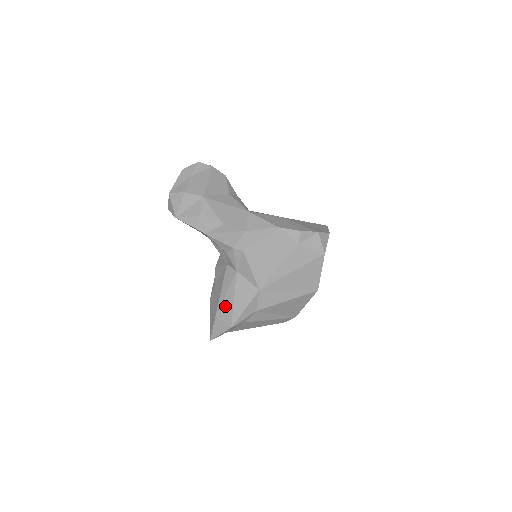
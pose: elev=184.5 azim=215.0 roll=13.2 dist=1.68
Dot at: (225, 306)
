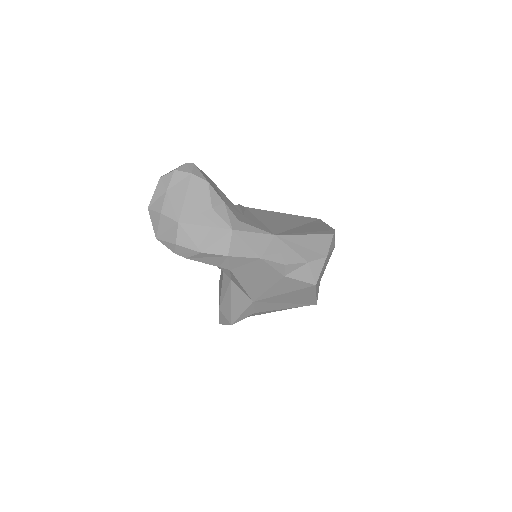
Dot at: (225, 305)
